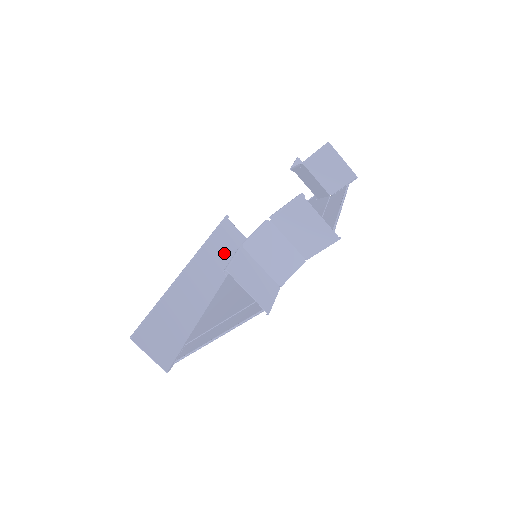
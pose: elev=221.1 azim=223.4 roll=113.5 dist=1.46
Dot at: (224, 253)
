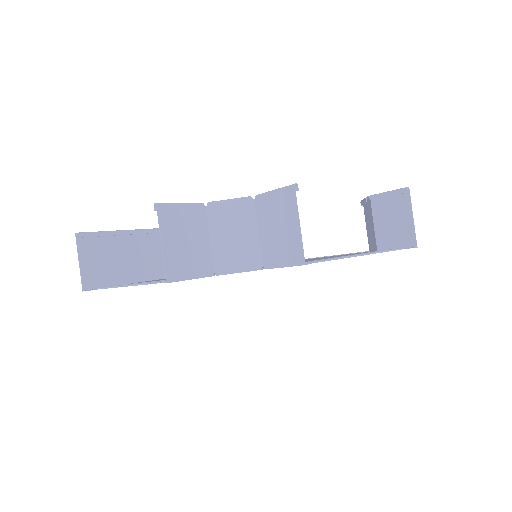
Dot at: occluded
